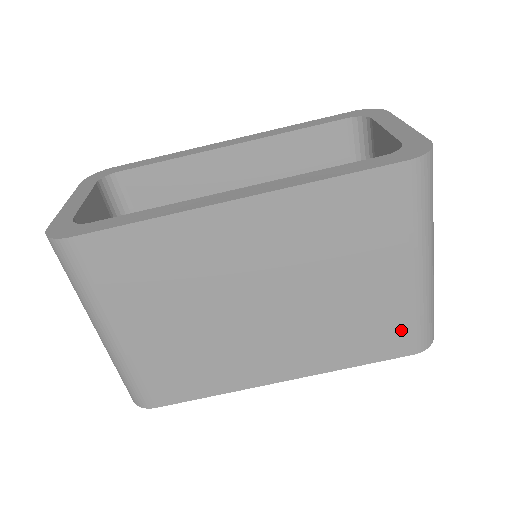
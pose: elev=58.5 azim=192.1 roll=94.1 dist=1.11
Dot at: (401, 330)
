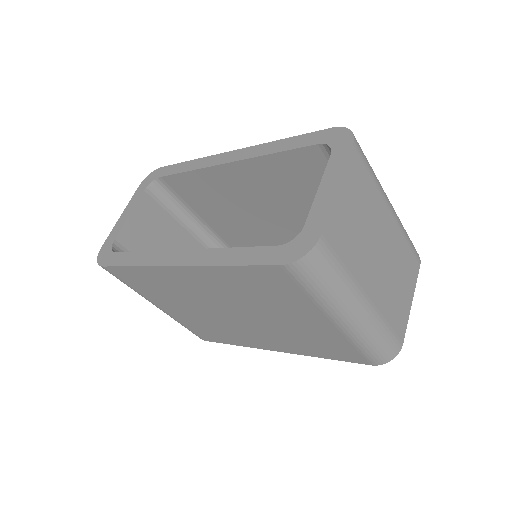
Dot at: (349, 350)
